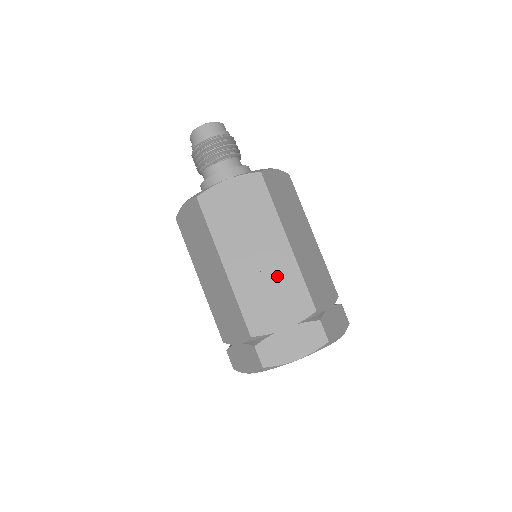
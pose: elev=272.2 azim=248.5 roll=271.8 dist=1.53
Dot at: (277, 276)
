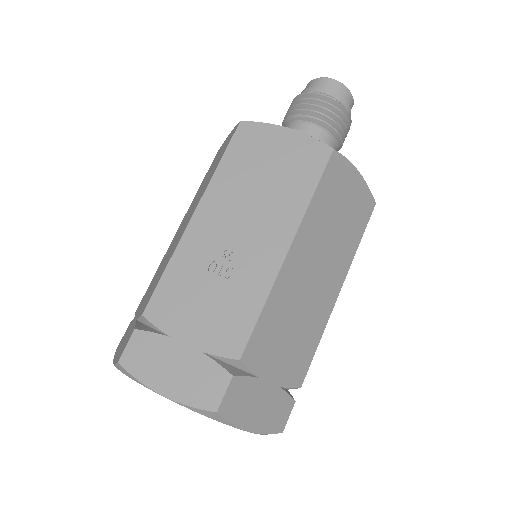
Dot at: (237, 276)
